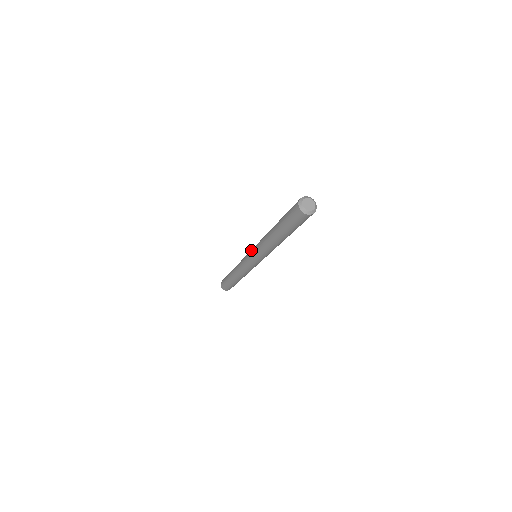
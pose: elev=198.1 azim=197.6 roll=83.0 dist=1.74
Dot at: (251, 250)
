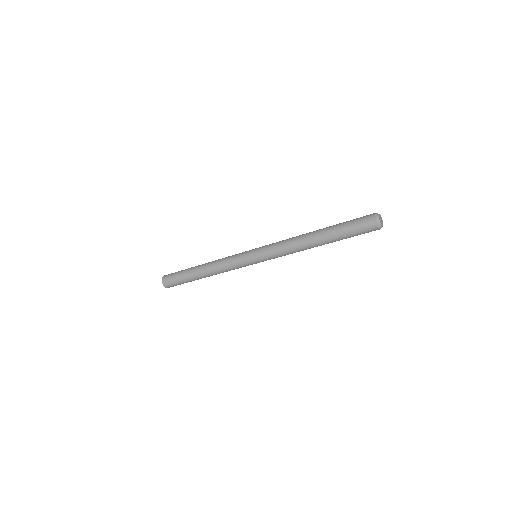
Dot at: (258, 249)
